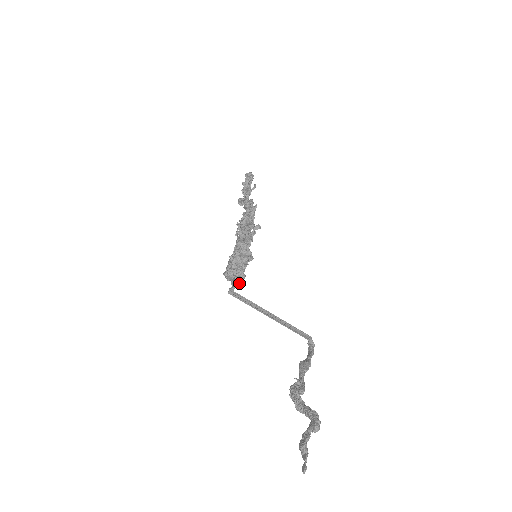
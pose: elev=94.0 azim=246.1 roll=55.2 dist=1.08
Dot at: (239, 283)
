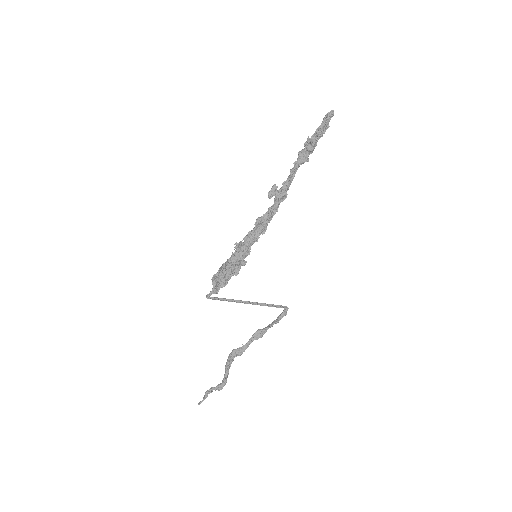
Dot at: (216, 293)
